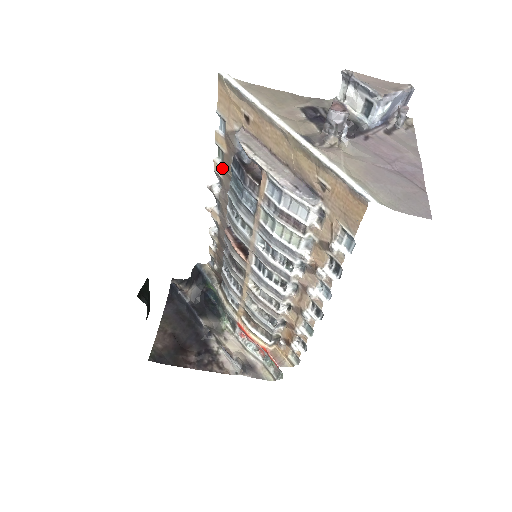
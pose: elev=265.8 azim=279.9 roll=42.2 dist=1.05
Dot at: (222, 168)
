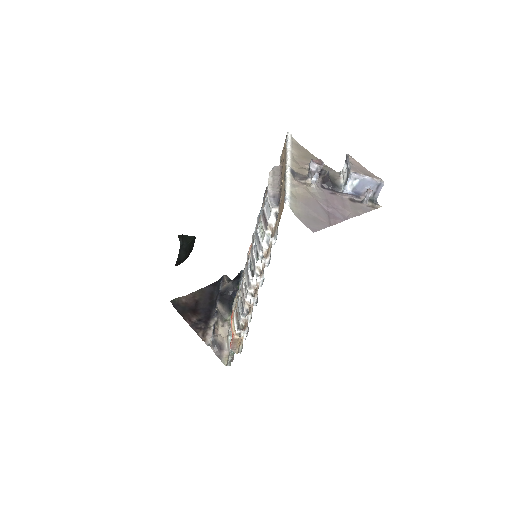
Dot at: occluded
